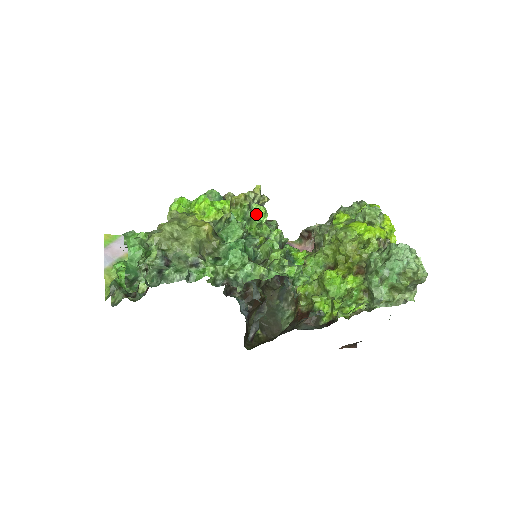
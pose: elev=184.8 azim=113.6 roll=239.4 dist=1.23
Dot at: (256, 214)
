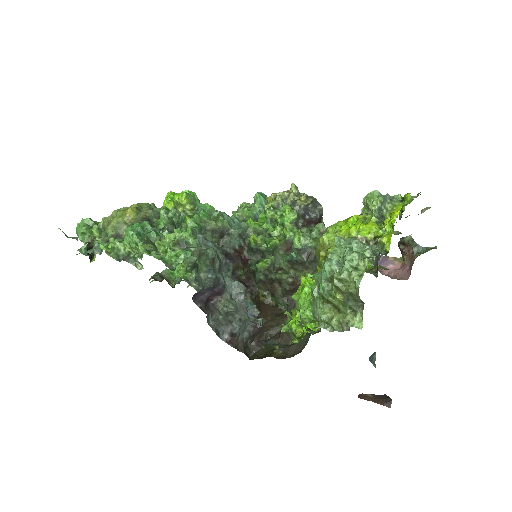
Dot at: (282, 214)
